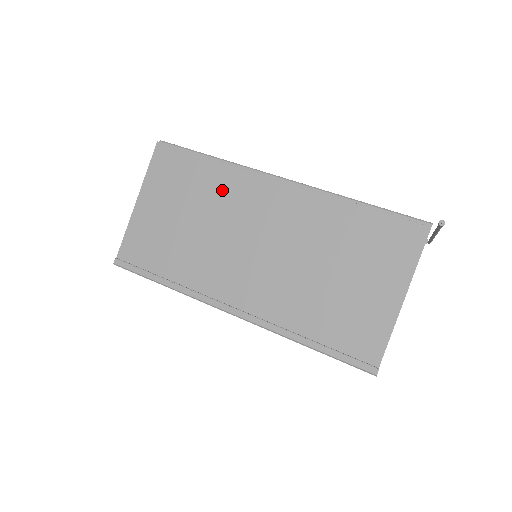
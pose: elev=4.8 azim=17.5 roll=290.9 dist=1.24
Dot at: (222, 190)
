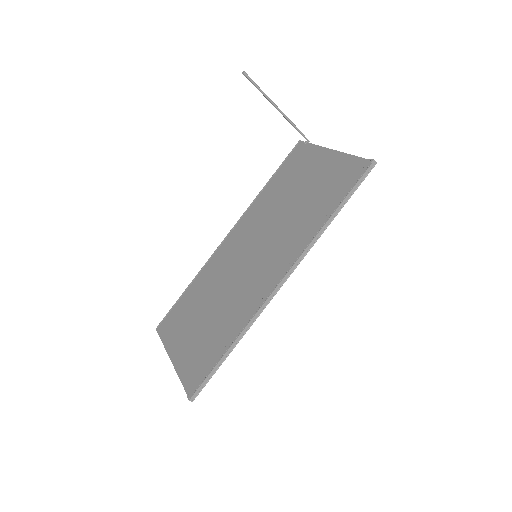
Dot at: (208, 280)
